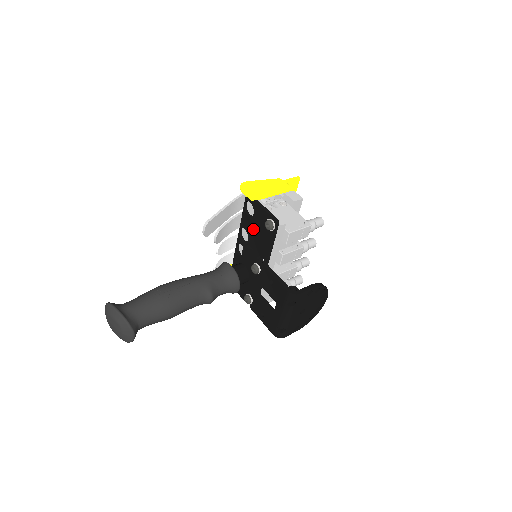
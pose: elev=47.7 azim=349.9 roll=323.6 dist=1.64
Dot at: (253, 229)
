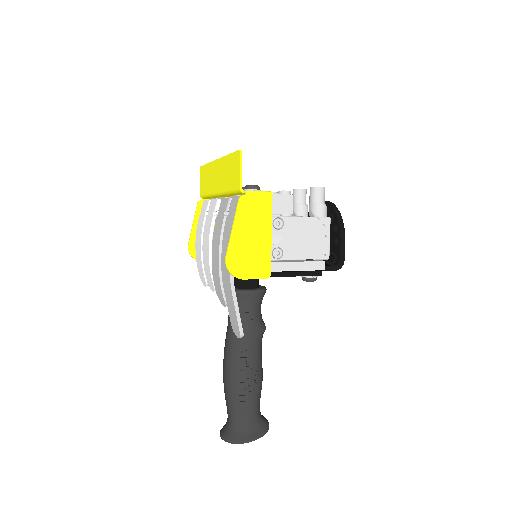
Dot at: occluded
